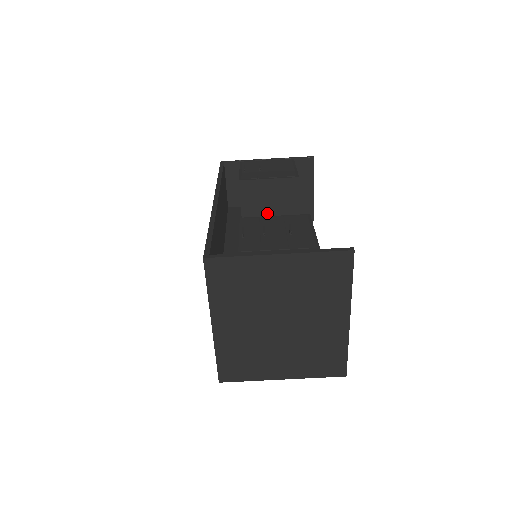
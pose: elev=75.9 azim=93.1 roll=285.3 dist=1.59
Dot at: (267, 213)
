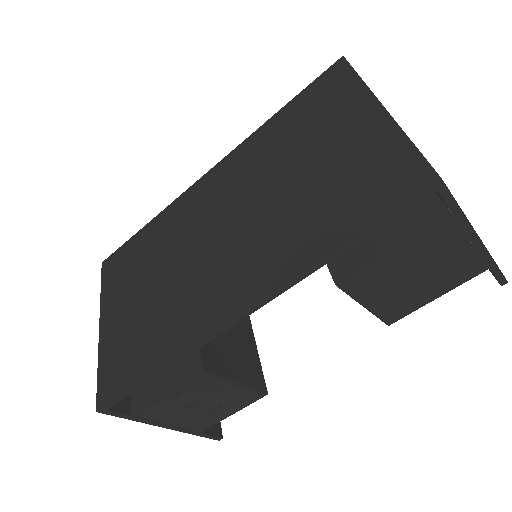
Dot at: occluded
